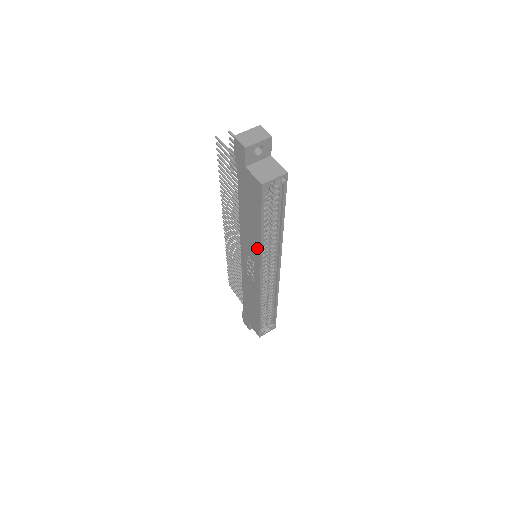
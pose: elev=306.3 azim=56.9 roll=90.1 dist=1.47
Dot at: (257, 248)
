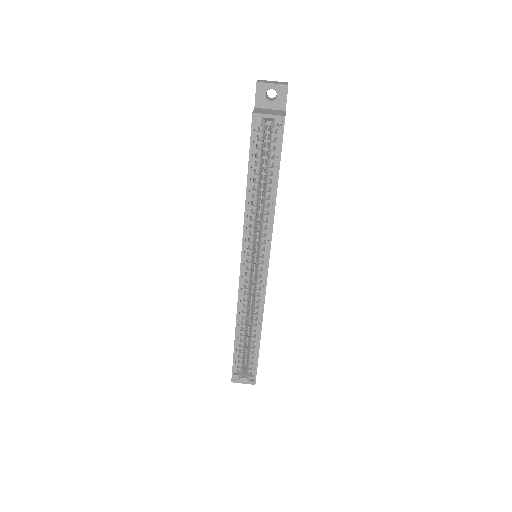
Dot at: (244, 218)
